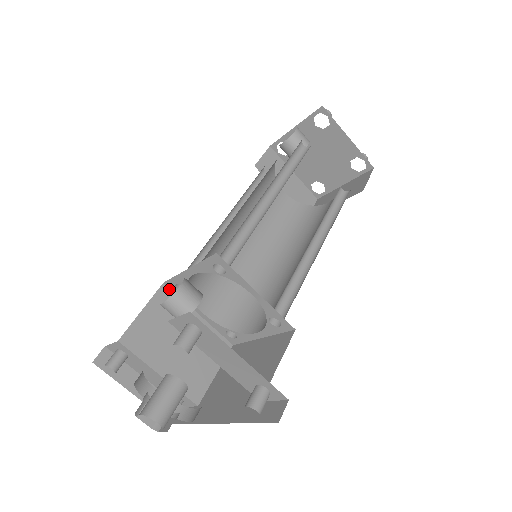
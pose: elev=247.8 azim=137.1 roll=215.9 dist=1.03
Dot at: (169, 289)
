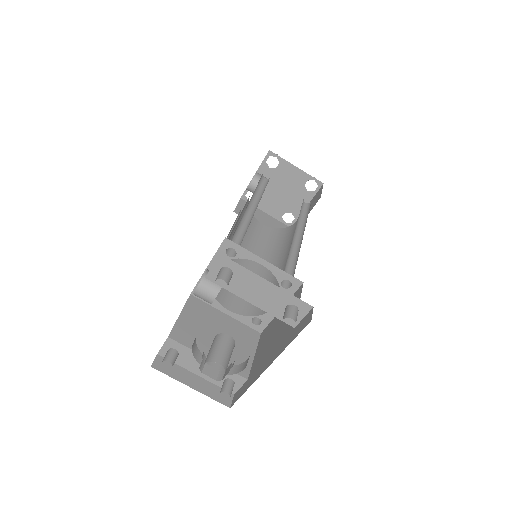
Dot at: (196, 298)
